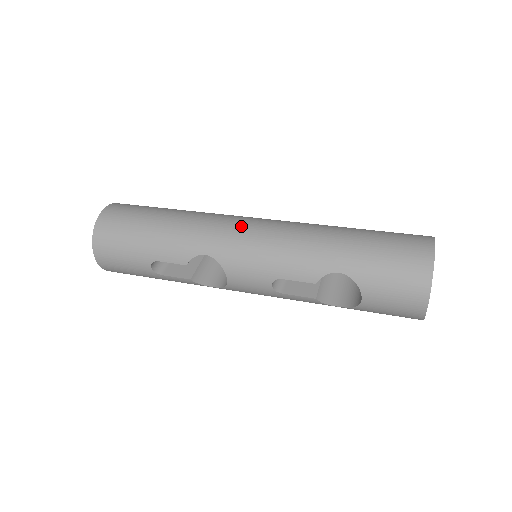
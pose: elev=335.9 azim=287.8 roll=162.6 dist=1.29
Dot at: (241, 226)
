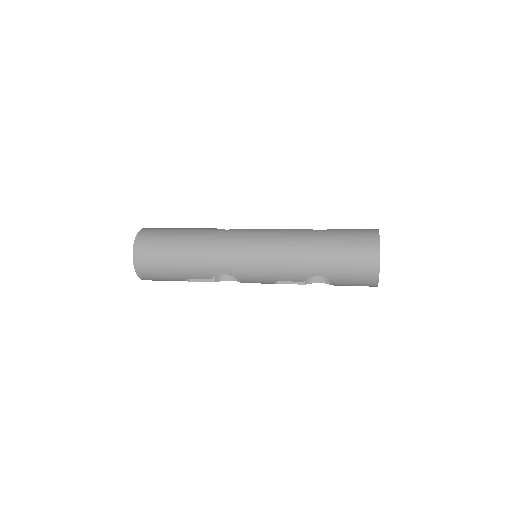
Dot at: (243, 250)
